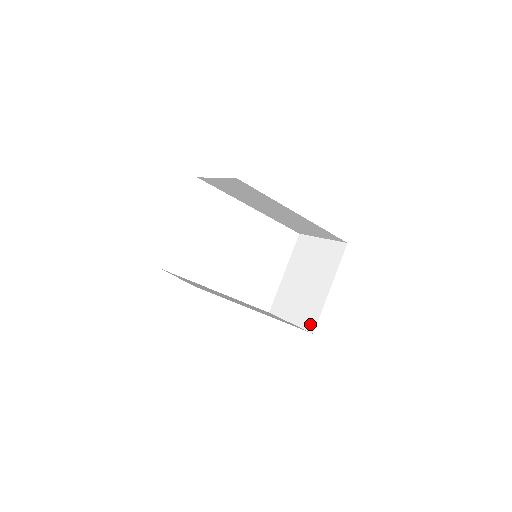
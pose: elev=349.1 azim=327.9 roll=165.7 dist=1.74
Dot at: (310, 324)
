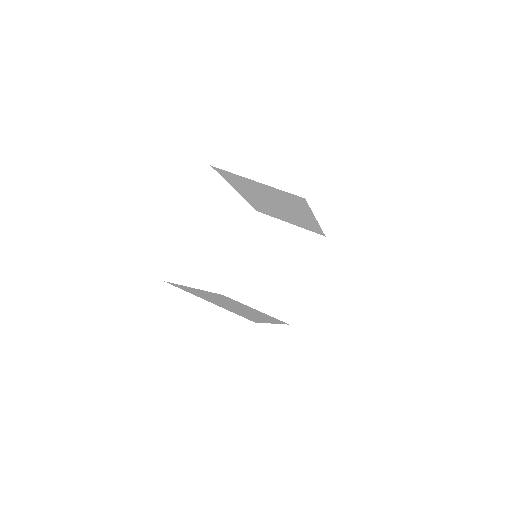
Dot at: (285, 314)
